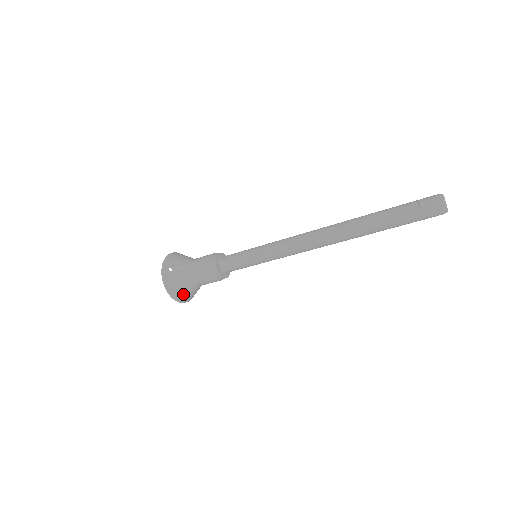
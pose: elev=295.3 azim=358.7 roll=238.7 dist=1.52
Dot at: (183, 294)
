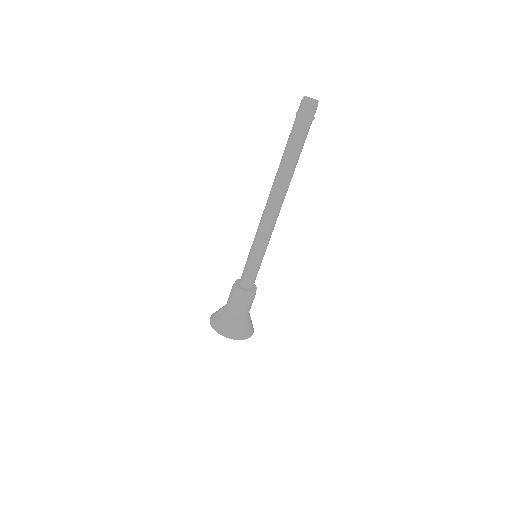
Dot at: (231, 329)
